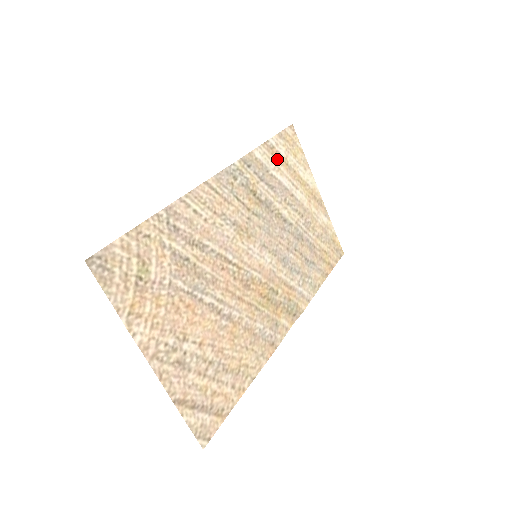
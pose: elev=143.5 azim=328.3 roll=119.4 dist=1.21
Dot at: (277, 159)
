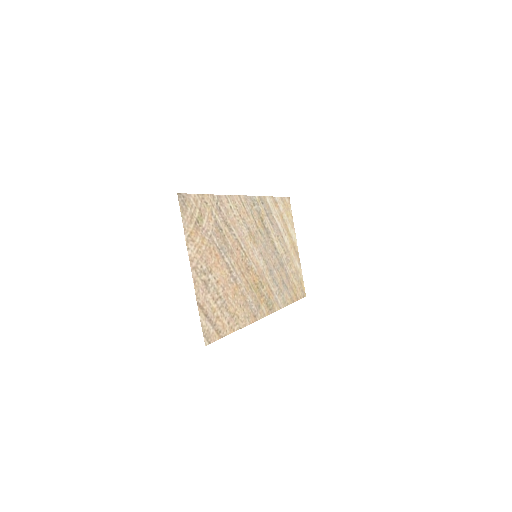
Dot at: (278, 210)
